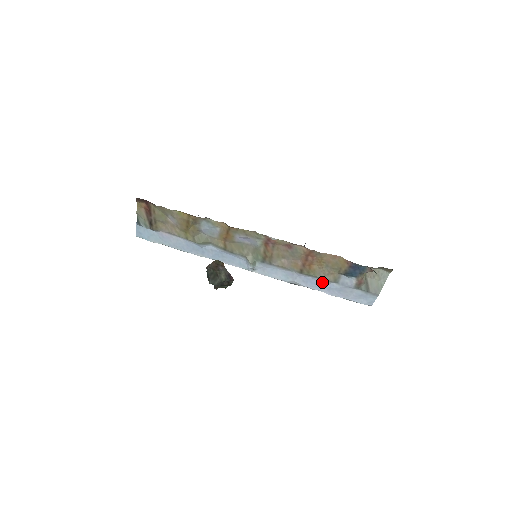
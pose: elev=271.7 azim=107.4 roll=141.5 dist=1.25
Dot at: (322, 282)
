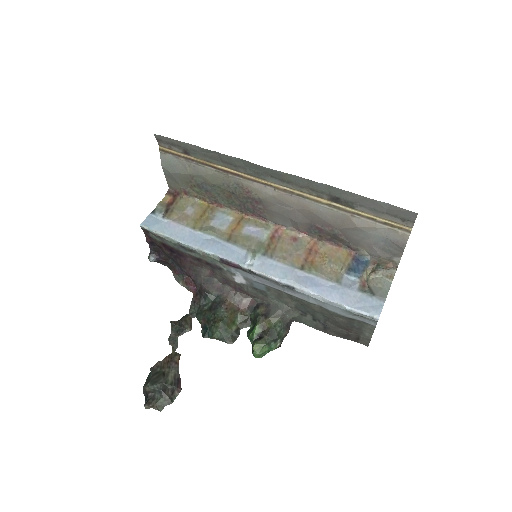
Dot at: (323, 283)
